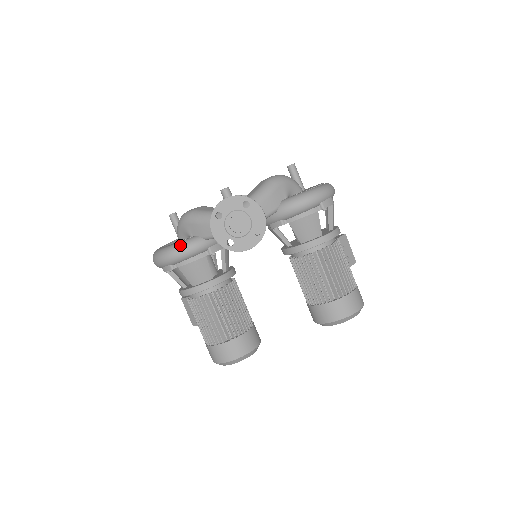
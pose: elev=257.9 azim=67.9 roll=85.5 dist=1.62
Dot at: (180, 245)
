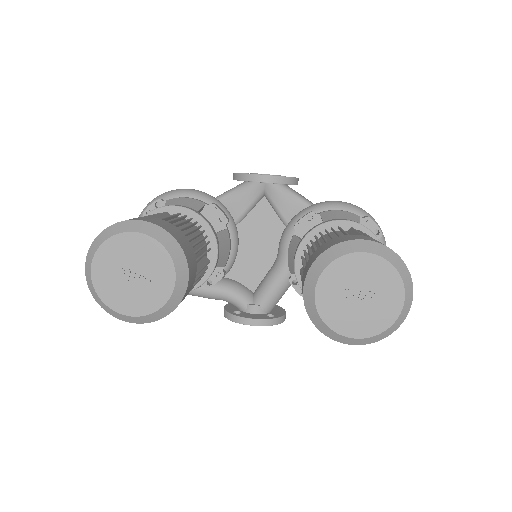
Dot at: occluded
